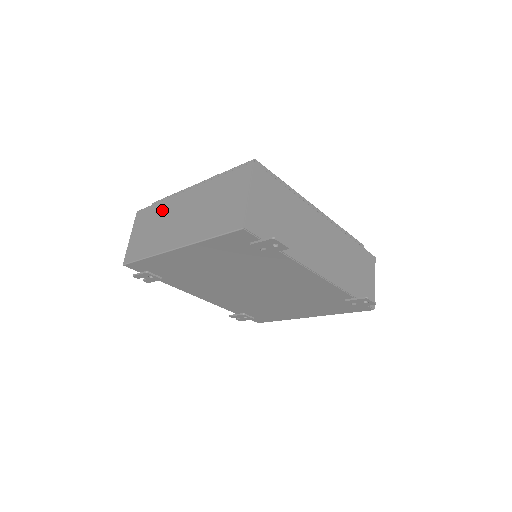
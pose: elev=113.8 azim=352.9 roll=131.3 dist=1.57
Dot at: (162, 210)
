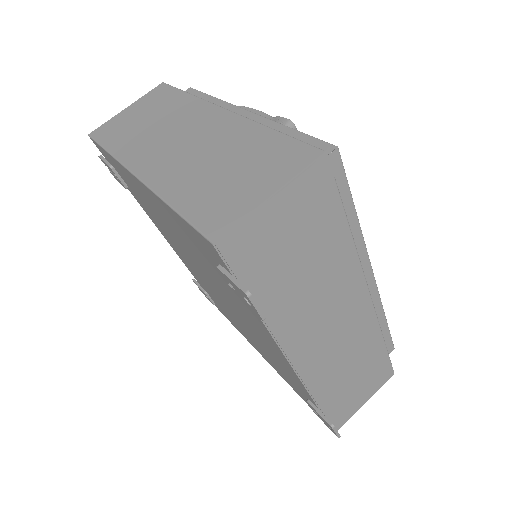
Dot at: (179, 107)
